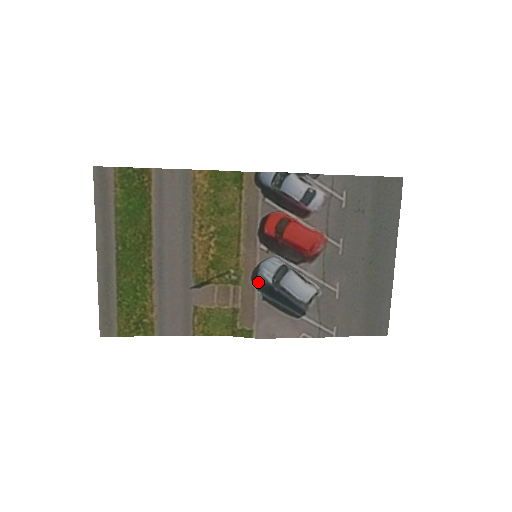
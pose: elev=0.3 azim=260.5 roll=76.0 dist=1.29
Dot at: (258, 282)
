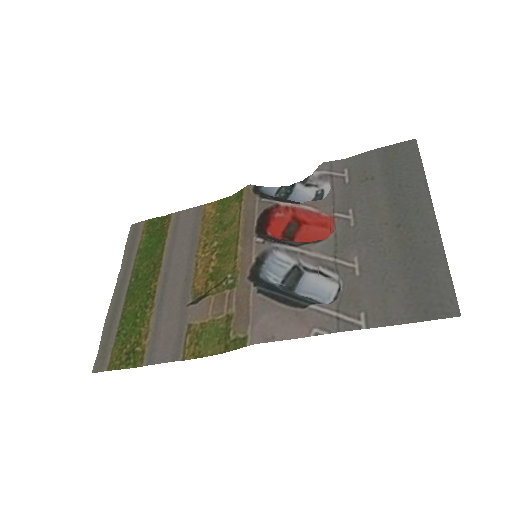
Dot at: (256, 279)
